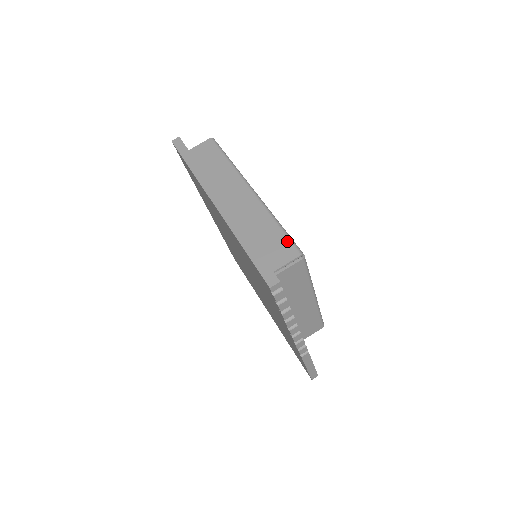
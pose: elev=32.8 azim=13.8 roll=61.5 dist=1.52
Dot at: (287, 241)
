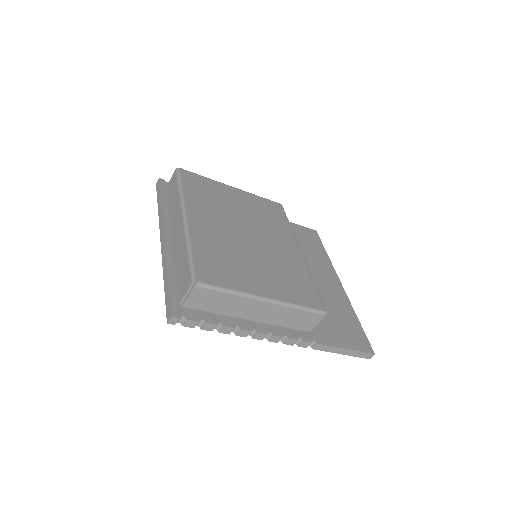
Dot at: (188, 270)
